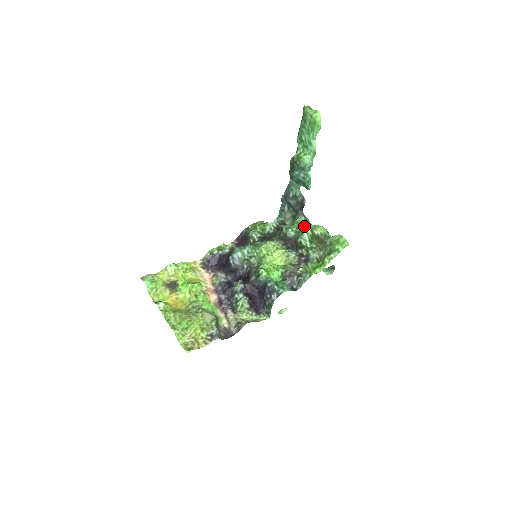
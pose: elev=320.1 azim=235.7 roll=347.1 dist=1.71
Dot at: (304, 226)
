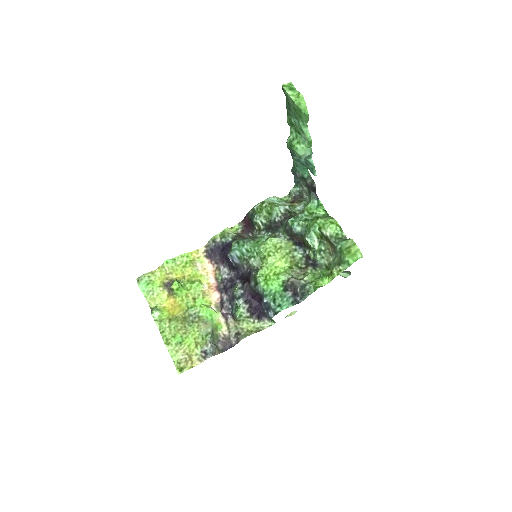
Dot at: (312, 220)
